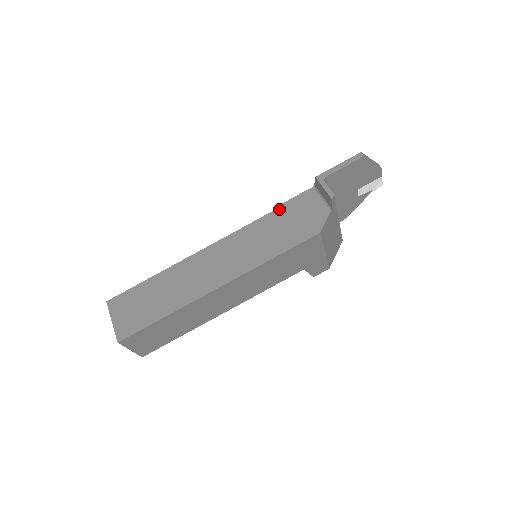
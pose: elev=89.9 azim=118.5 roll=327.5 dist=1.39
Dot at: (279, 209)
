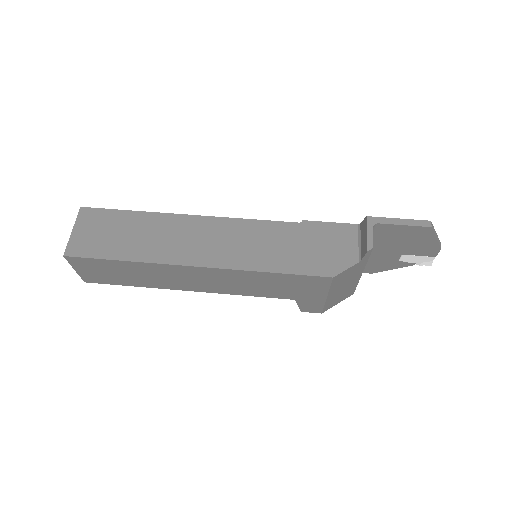
Dot at: (308, 225)
